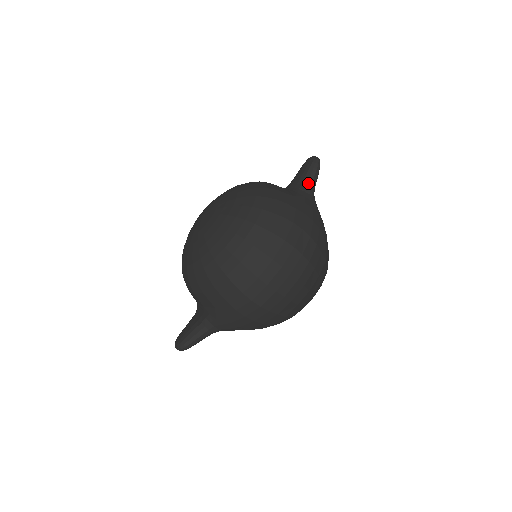
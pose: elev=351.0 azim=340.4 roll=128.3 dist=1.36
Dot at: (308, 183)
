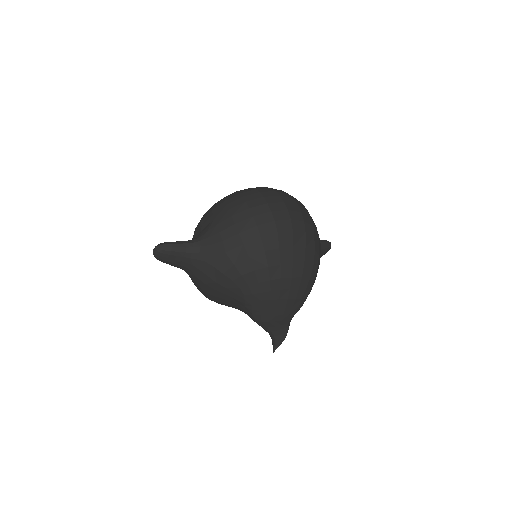
Dot at: occluded
